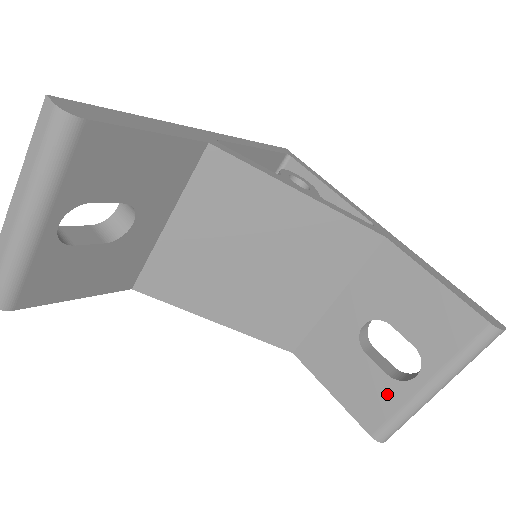
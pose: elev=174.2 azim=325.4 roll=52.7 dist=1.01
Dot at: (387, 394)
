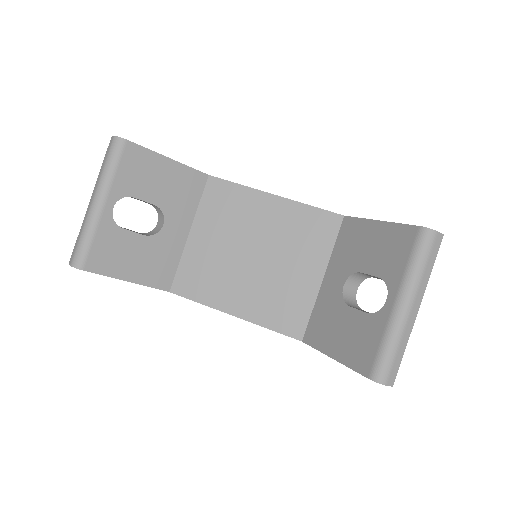
Dot at: (371, 330)
